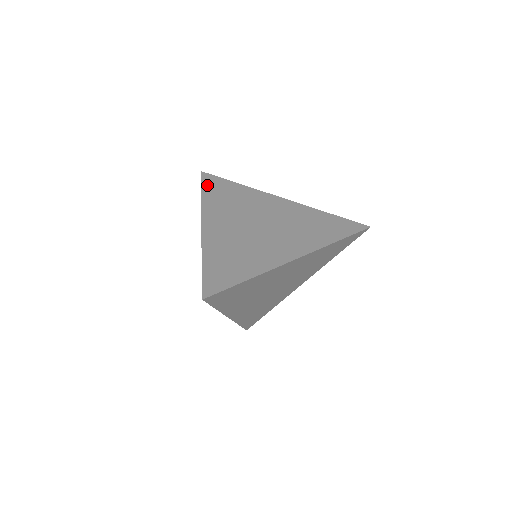
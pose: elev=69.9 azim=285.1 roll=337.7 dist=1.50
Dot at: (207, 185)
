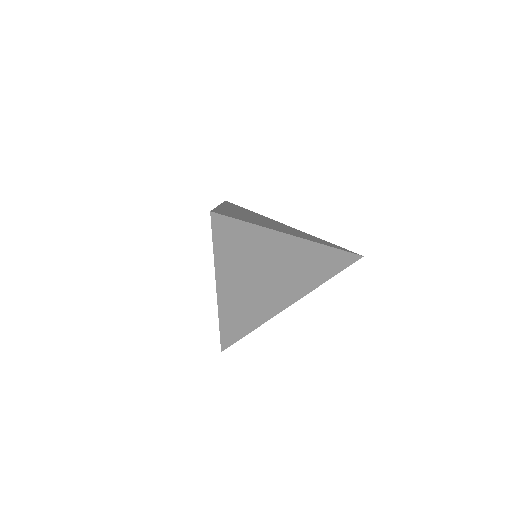
Dot at: (229, 203)
